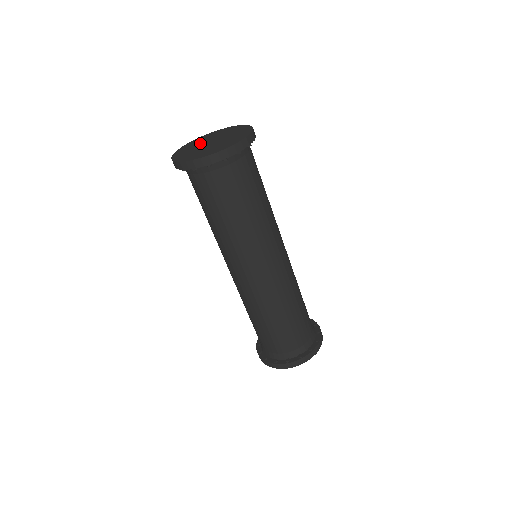
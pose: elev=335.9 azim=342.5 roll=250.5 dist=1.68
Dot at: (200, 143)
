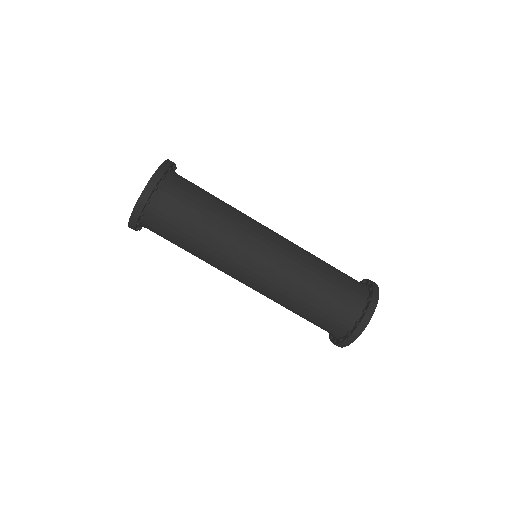
Dot at: occluded
